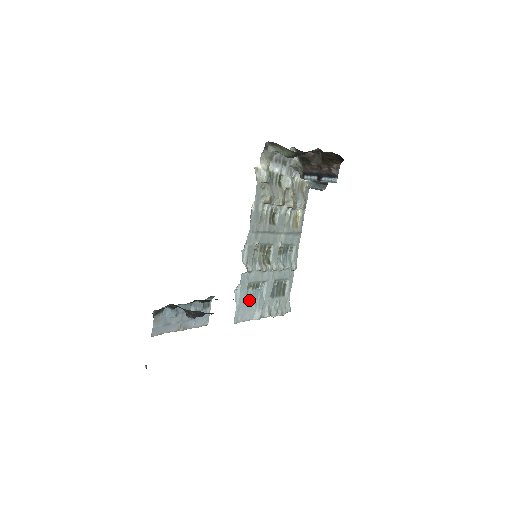
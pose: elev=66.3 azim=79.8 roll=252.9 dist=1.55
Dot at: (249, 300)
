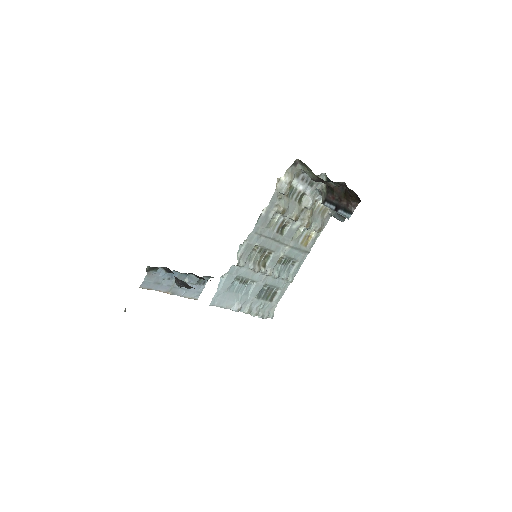
Dot at: (232, 291)
